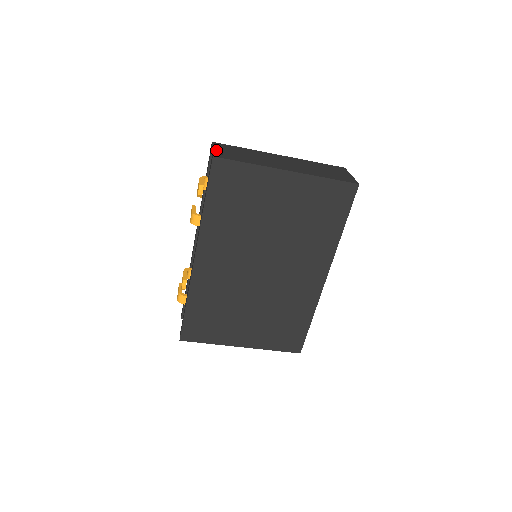
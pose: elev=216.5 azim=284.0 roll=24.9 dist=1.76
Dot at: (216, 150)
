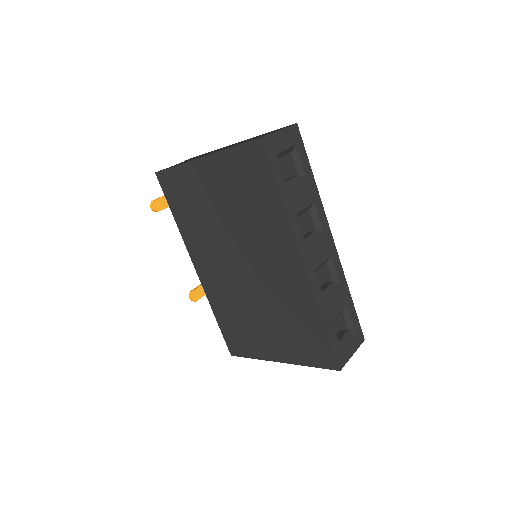
Dot at: occluded
